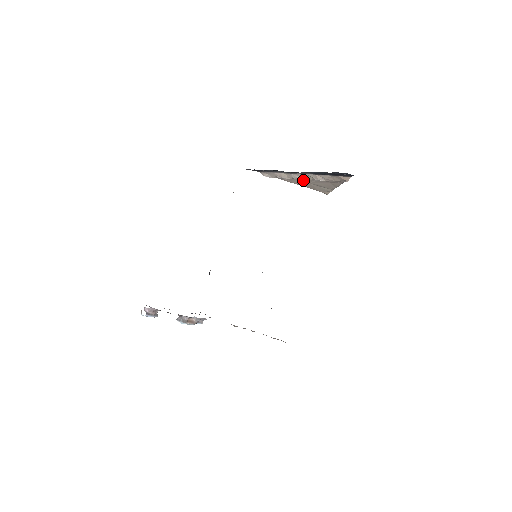
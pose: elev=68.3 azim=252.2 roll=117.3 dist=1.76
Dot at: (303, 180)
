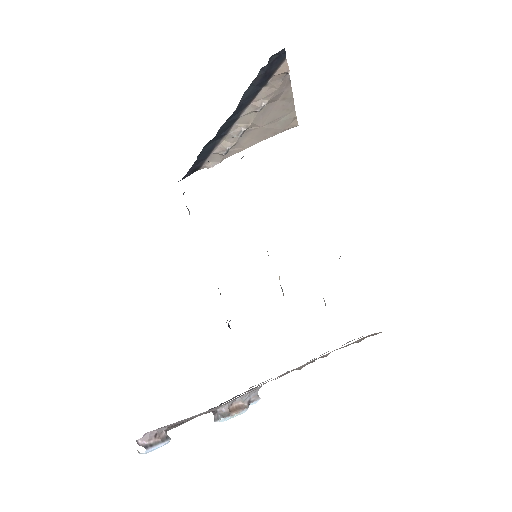
Dot at: (250, 130)
